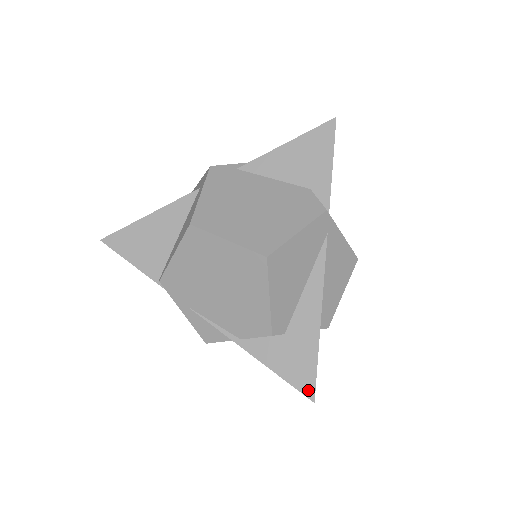
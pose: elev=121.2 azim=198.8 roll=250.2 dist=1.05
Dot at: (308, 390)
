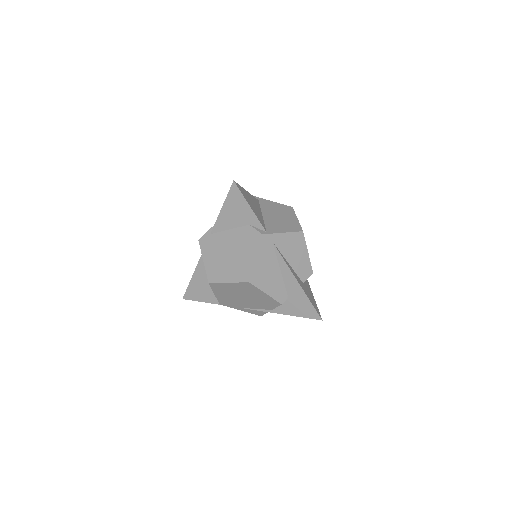
Dot at: (316, 317)
